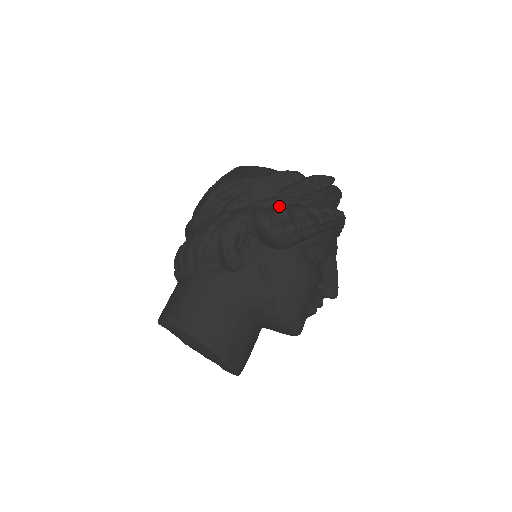
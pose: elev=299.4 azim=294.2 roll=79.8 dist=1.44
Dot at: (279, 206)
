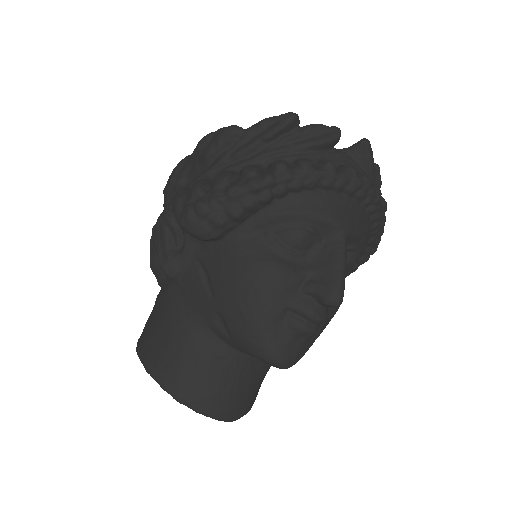
Dot at: (195, 182)
